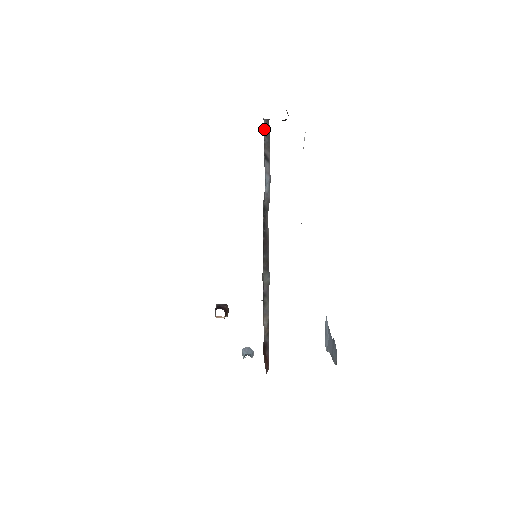
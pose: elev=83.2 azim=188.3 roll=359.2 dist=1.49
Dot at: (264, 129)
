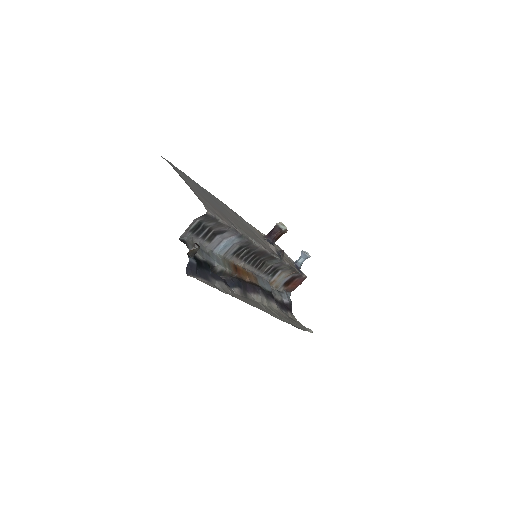
Dot at: (197, 229)
